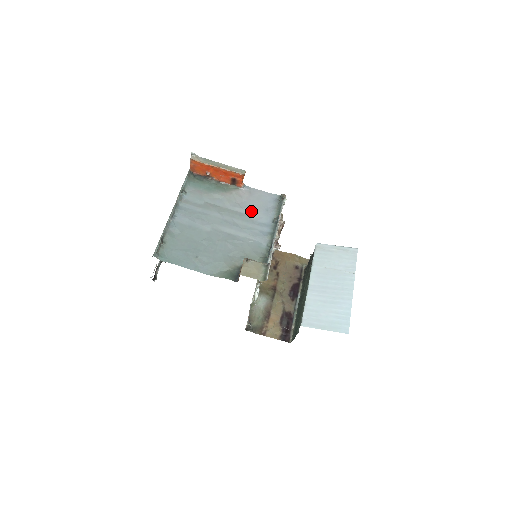
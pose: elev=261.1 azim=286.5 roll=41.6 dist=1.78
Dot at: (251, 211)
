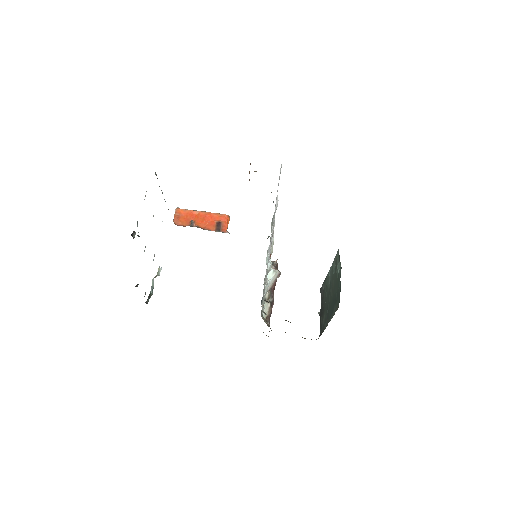
Dot at: occluded
